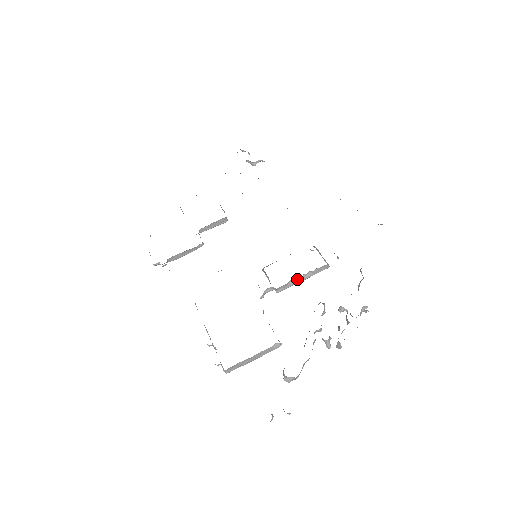
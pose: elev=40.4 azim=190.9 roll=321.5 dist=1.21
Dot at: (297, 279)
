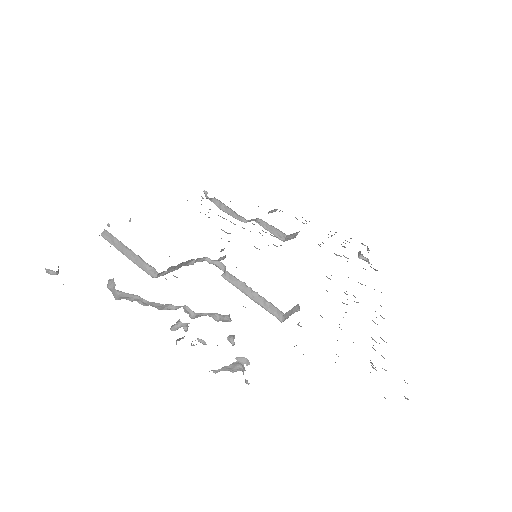
Dot at: (248, 289)
